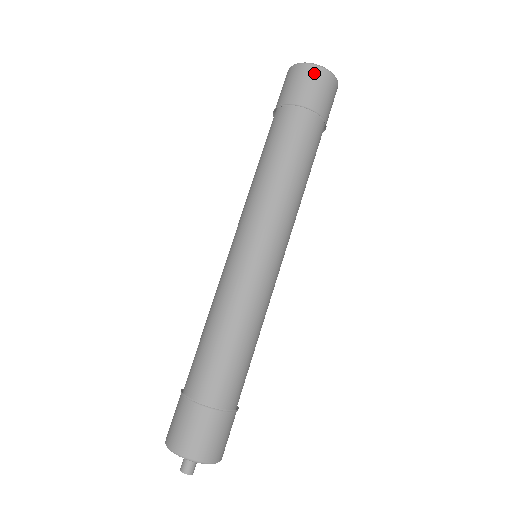
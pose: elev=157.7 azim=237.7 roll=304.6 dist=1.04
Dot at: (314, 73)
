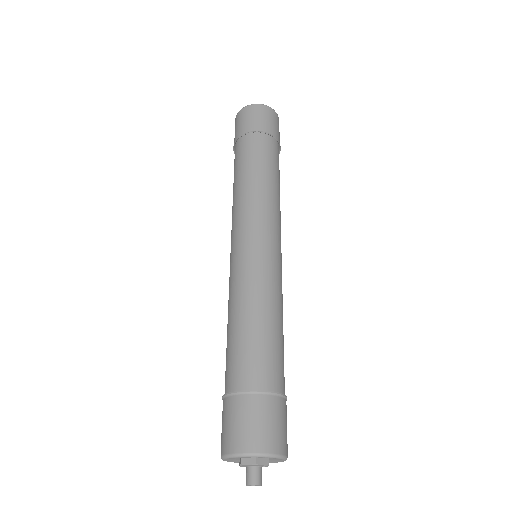
Dot at: (270, 112)
